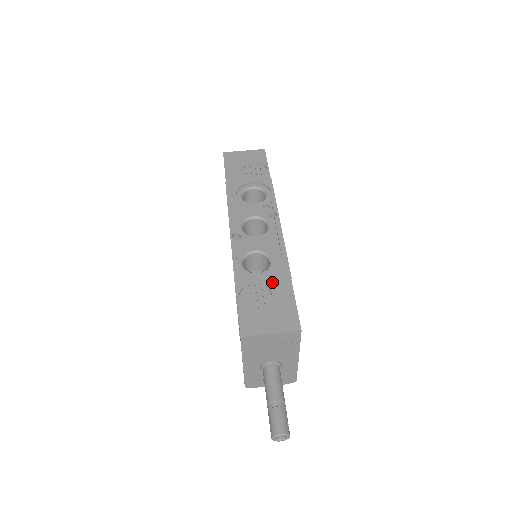
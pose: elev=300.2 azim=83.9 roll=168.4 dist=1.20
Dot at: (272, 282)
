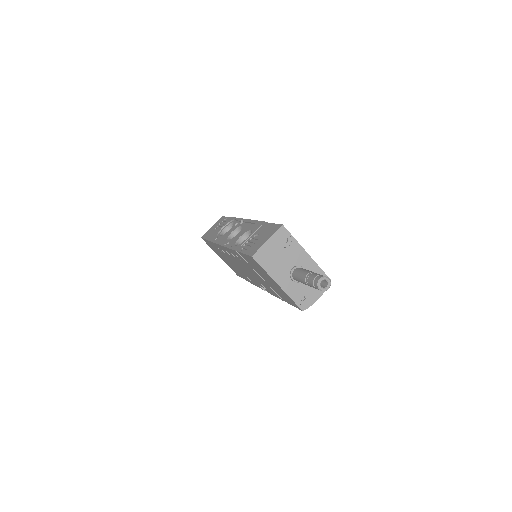
Dot at: (256, 232)
